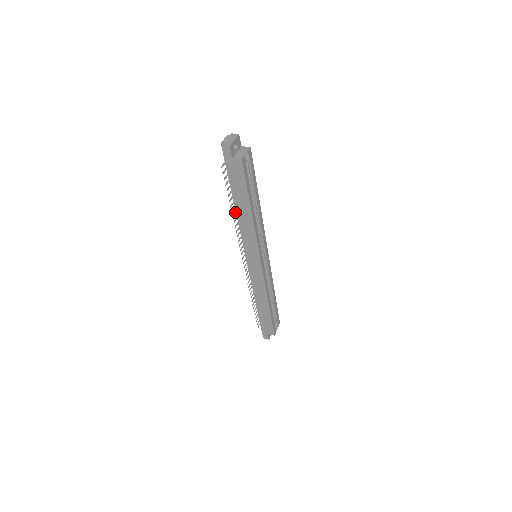
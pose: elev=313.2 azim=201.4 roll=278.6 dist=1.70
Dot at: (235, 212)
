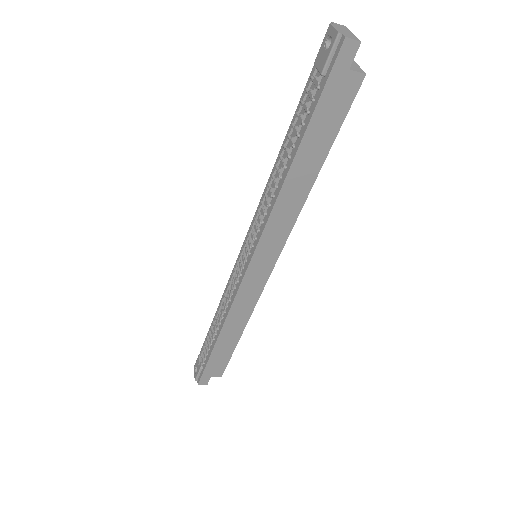
Dot at: occluded
